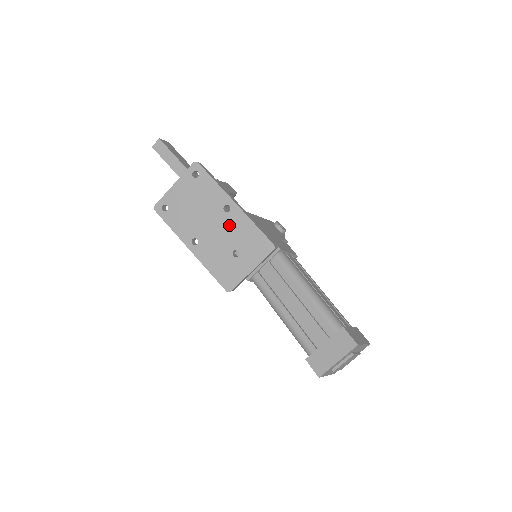
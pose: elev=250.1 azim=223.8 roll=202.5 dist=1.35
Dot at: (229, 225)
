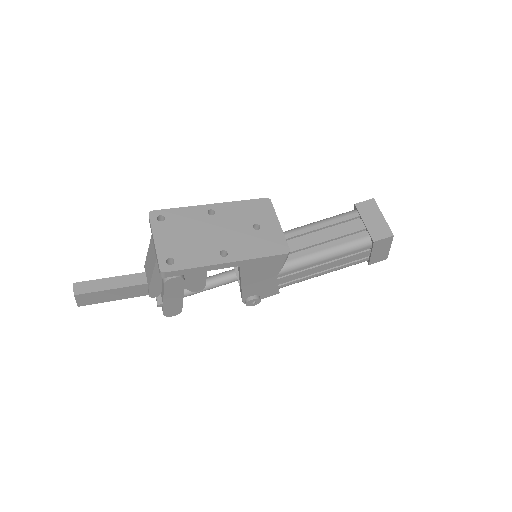
Dot at: (228, 219)
